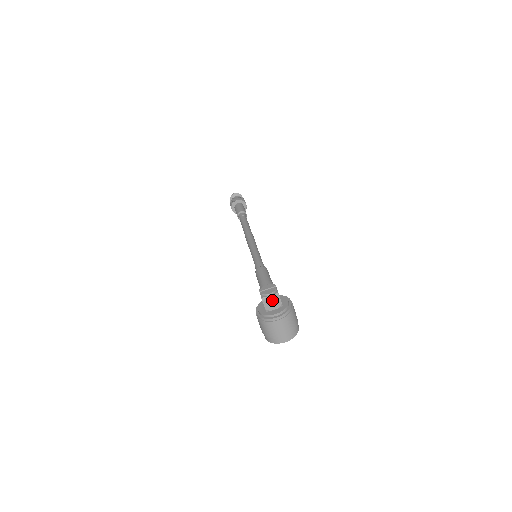
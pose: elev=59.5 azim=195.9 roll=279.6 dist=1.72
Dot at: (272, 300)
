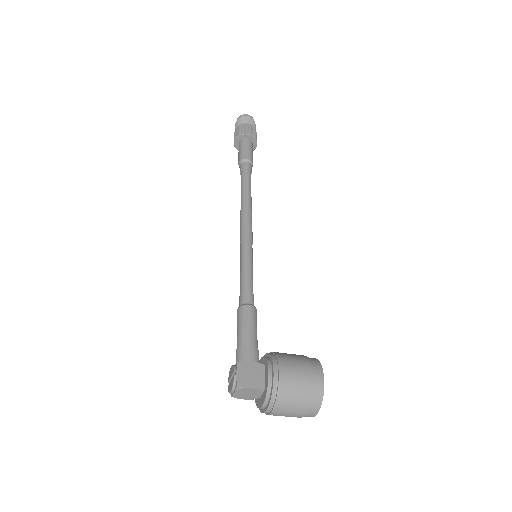
Dot at: (243, 393)
